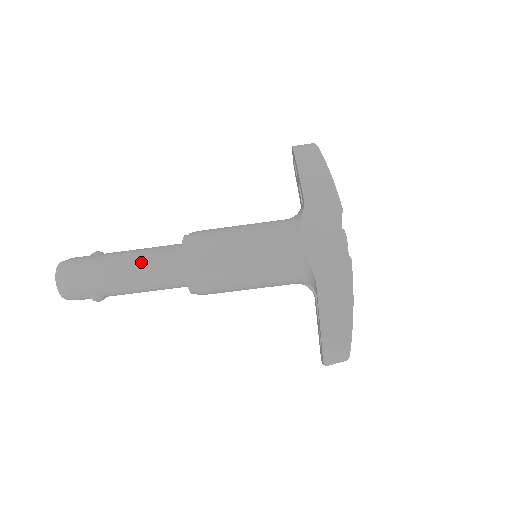
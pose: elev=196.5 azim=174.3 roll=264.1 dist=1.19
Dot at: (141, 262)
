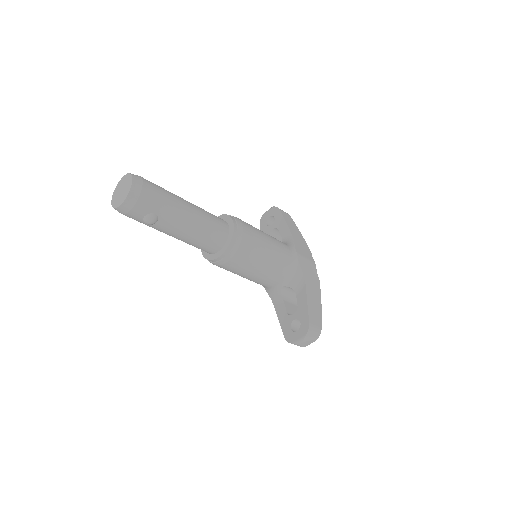
Dot at: (201, 211)
